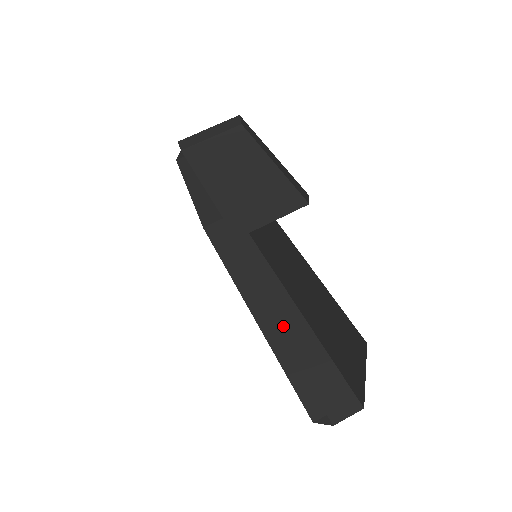
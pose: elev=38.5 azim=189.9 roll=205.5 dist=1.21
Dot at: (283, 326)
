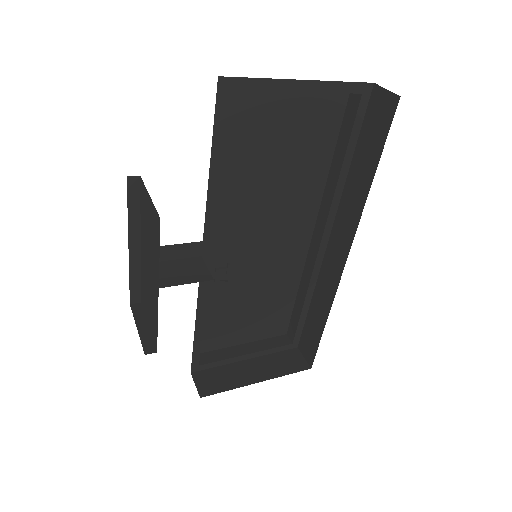
Dot at: (324, 275)
